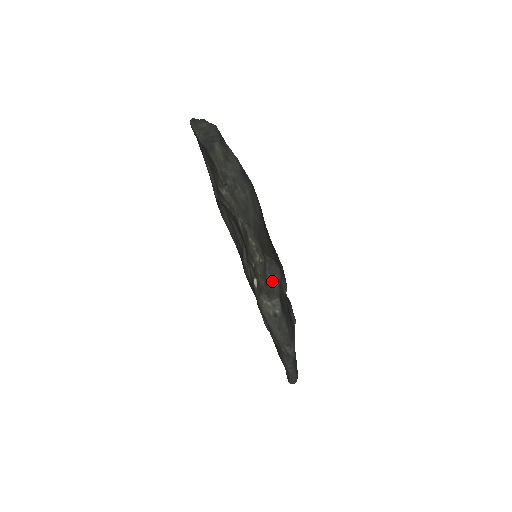
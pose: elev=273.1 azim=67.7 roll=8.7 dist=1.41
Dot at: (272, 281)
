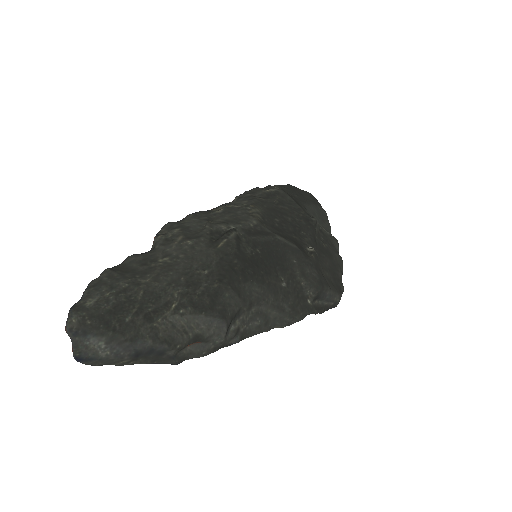
Dot at: (329, 300)
